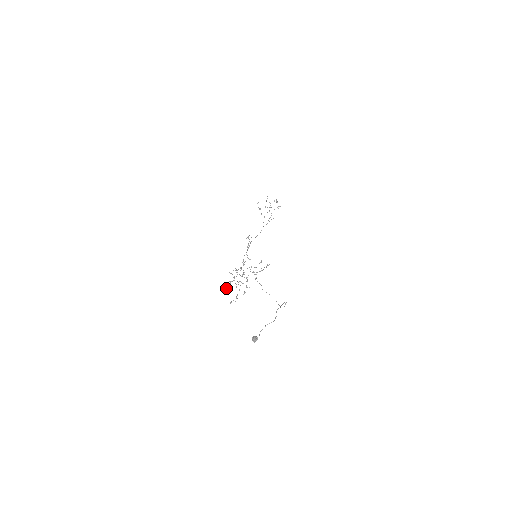
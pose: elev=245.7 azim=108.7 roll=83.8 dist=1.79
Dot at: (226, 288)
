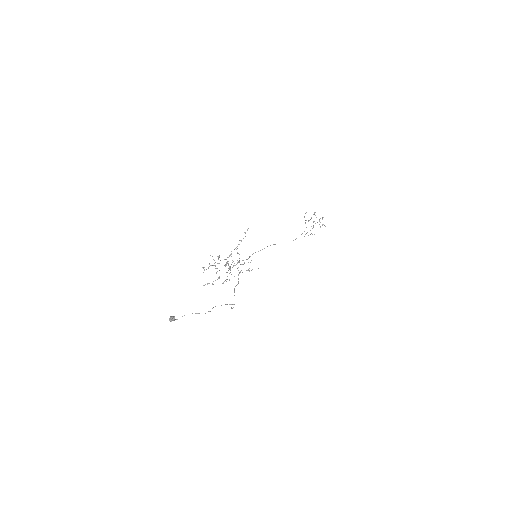
Dot at: (204, 269)
